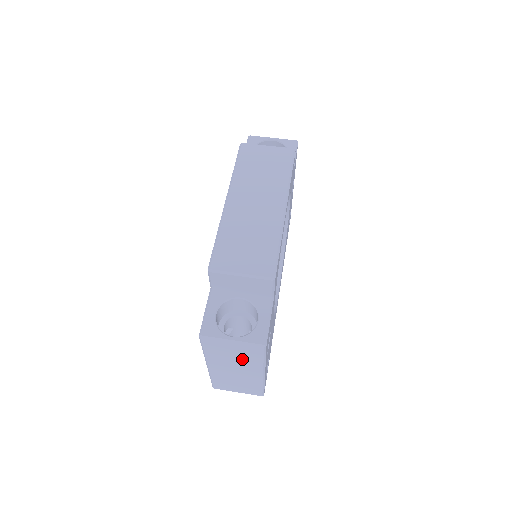
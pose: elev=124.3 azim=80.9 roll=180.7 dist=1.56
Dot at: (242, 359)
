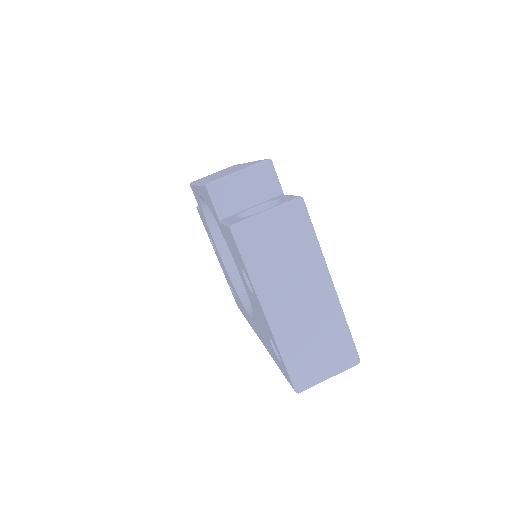
Dot at: (293, 253)
